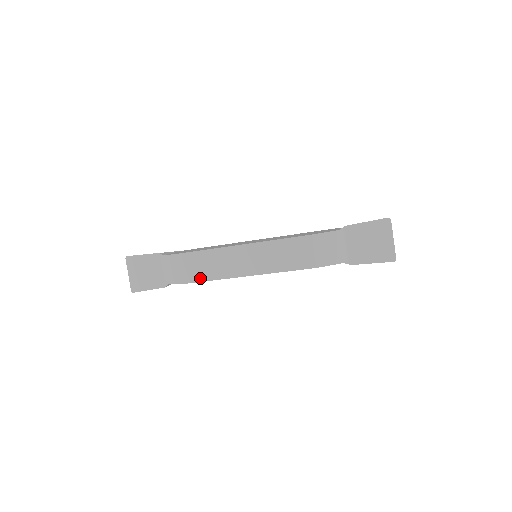
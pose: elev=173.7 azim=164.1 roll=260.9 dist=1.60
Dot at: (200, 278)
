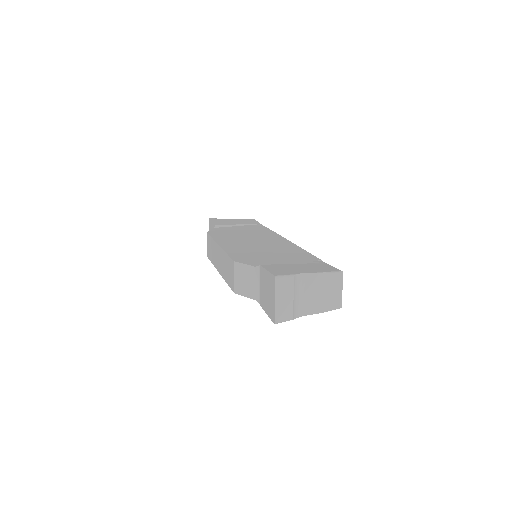
Dot at: (210, 258)
